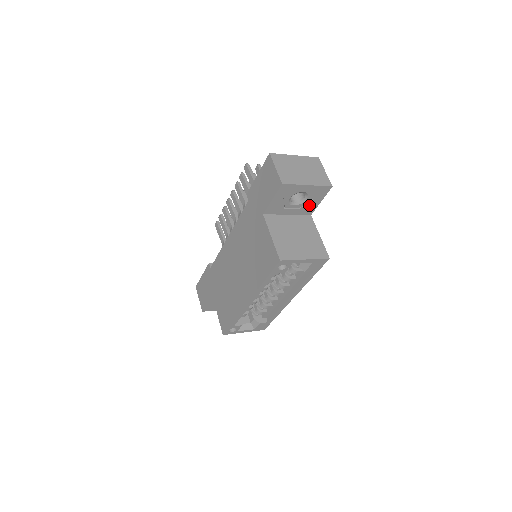
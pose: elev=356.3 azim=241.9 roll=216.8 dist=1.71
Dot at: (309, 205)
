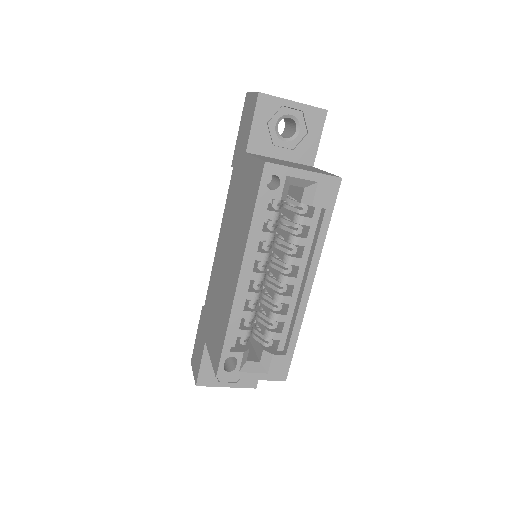
Dot at: (305, 145)
